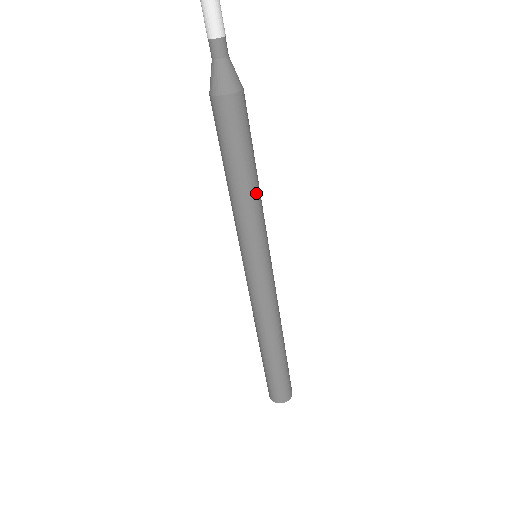
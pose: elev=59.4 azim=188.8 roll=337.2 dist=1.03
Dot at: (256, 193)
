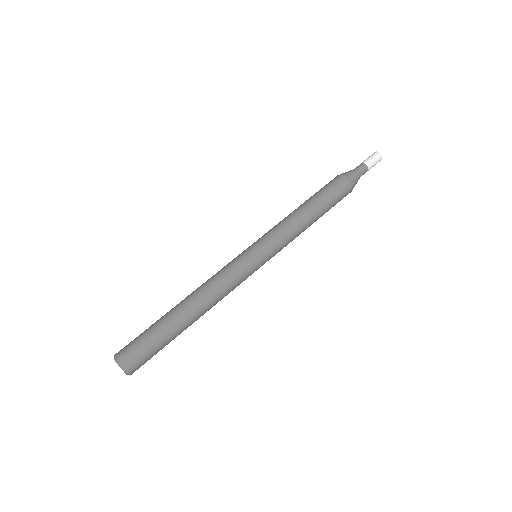
Dot at: (304, 226)
